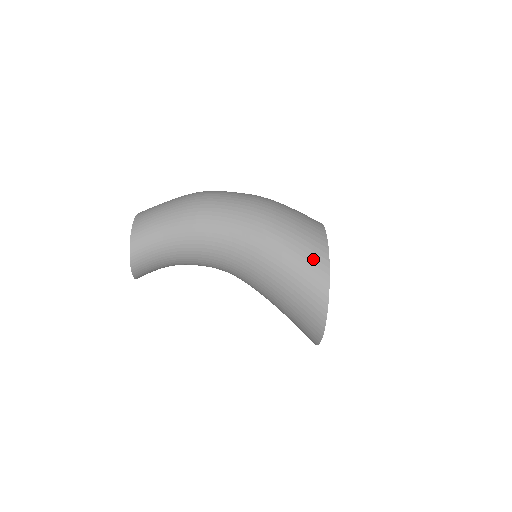
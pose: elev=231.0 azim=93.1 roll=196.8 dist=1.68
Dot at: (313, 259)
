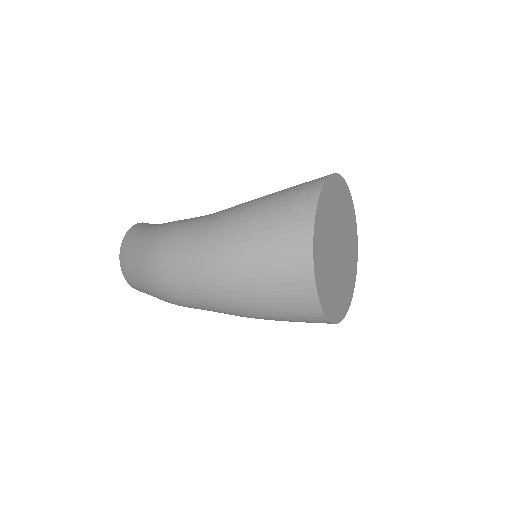
Dot at: occluded
